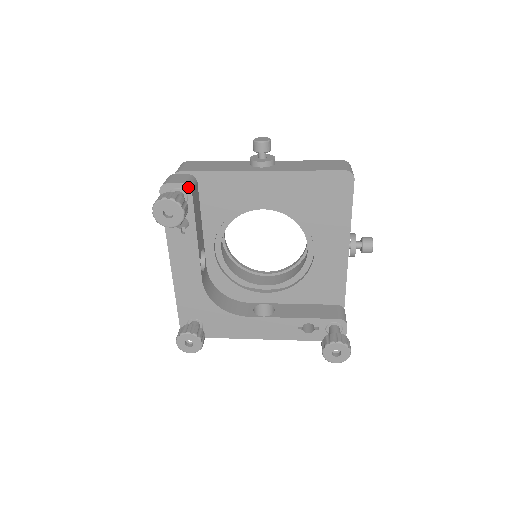
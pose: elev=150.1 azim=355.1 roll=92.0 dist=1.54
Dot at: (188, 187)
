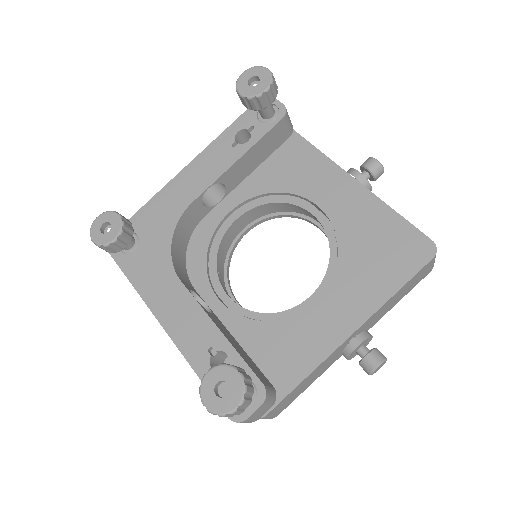
Dot at: (285, 112)
